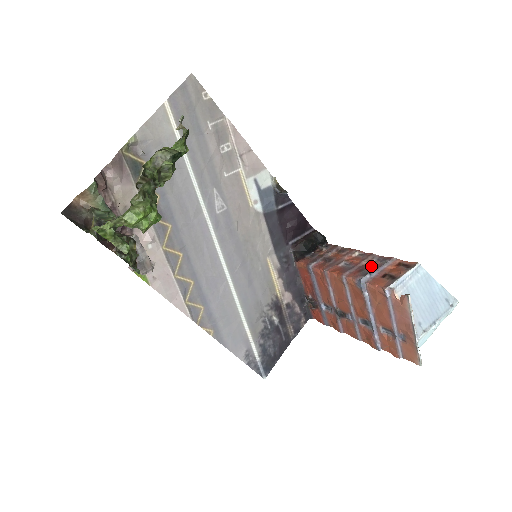
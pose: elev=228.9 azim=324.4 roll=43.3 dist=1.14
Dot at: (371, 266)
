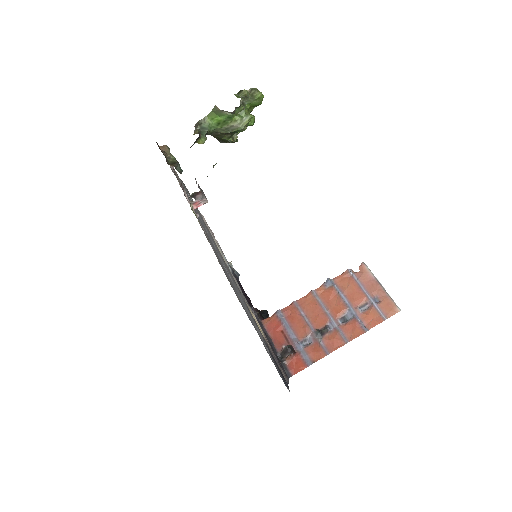
Dot at: occluded
